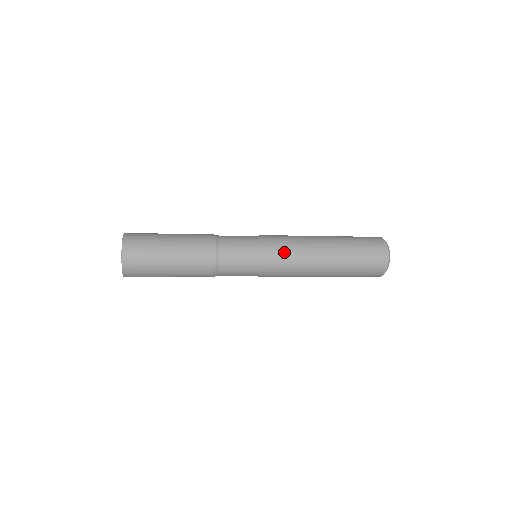
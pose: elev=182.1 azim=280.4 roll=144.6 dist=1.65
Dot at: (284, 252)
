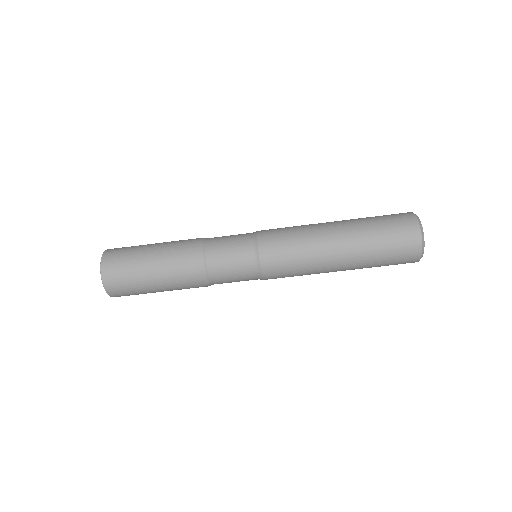
Dot at: (282, 242)
